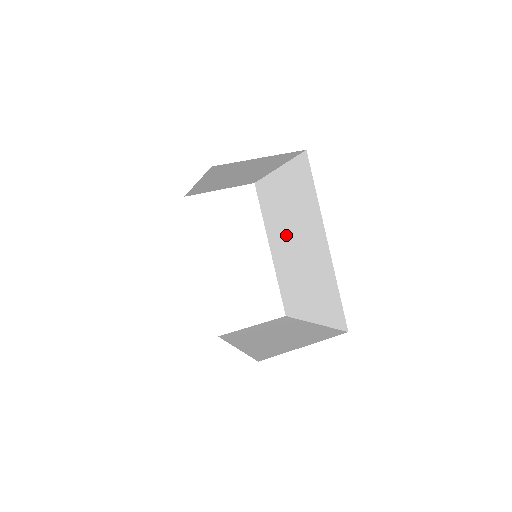
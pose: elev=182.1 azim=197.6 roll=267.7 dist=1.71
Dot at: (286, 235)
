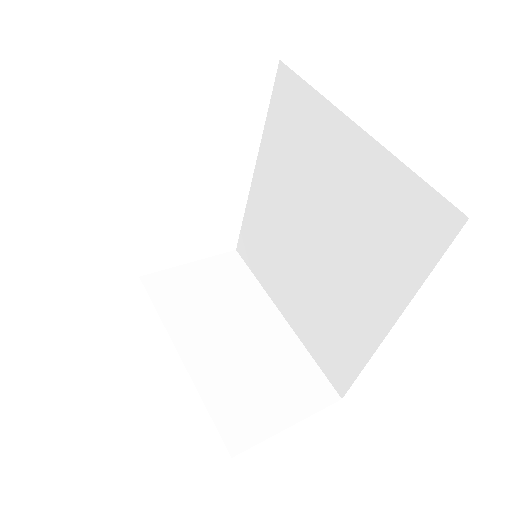
Dot at: (305, 209)
